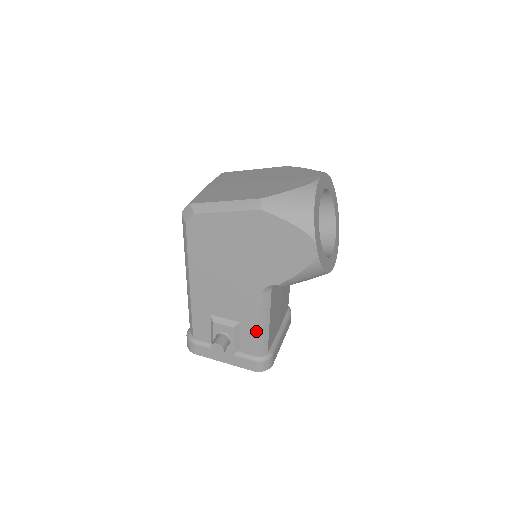
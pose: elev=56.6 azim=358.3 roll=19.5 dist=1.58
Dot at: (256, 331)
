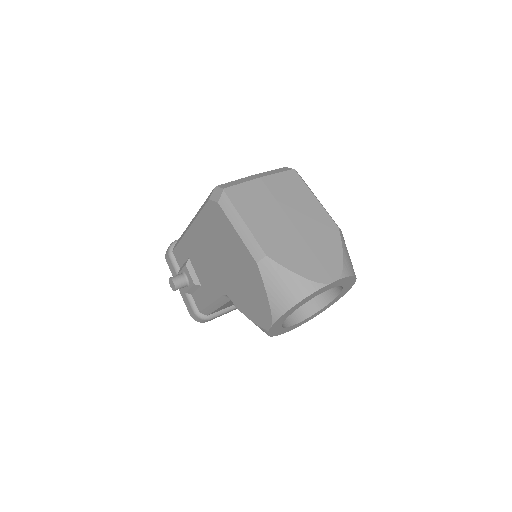
Dot at: (206, 302)
